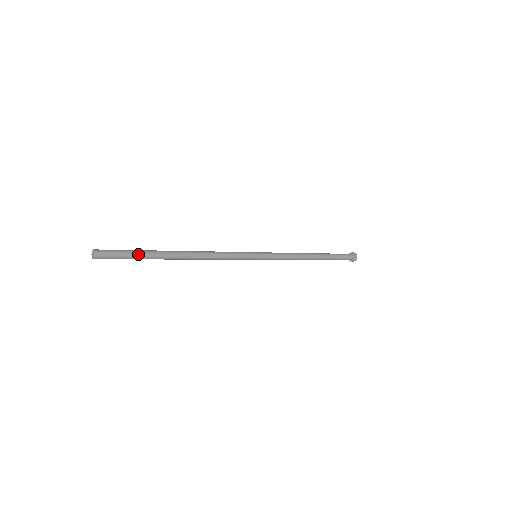
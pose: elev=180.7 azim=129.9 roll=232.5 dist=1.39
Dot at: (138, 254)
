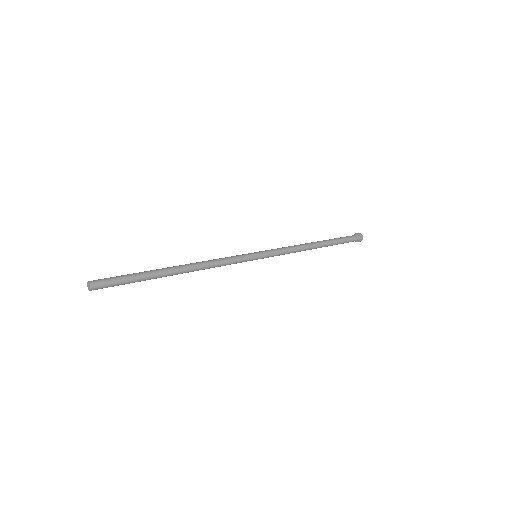
Dot at: (133, 275)
